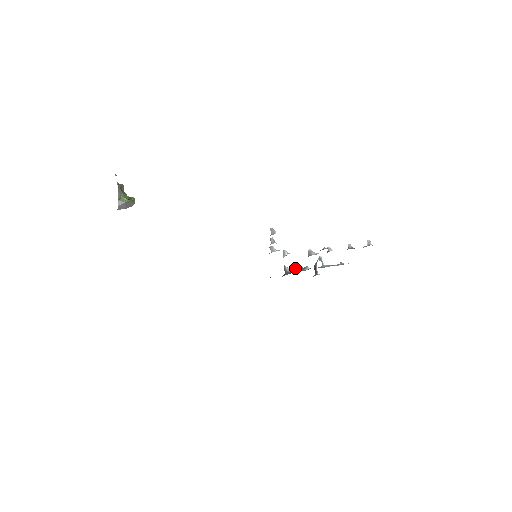
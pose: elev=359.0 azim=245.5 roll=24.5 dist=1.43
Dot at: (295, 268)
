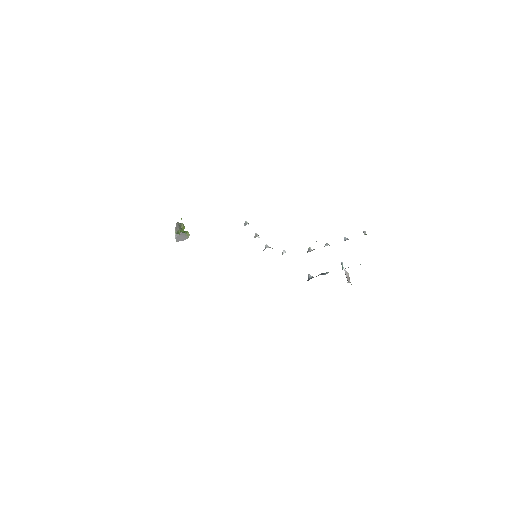
Dot at: occluded
